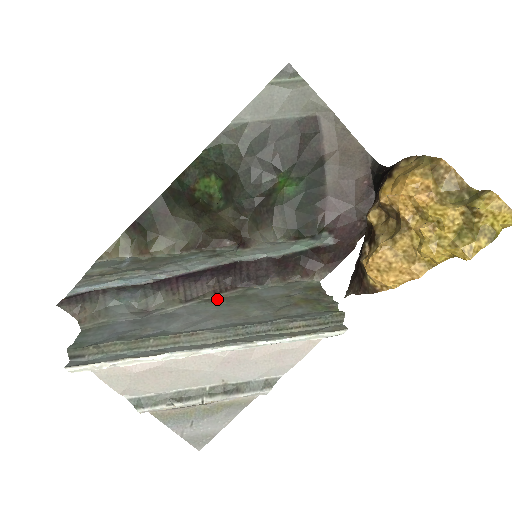
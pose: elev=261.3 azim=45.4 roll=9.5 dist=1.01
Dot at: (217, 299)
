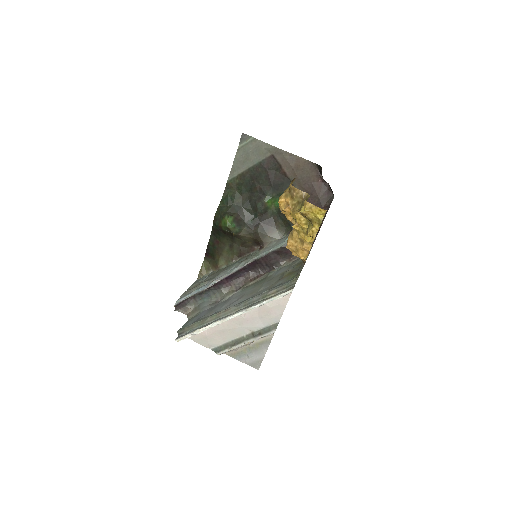
Dot at: (252, 284)
